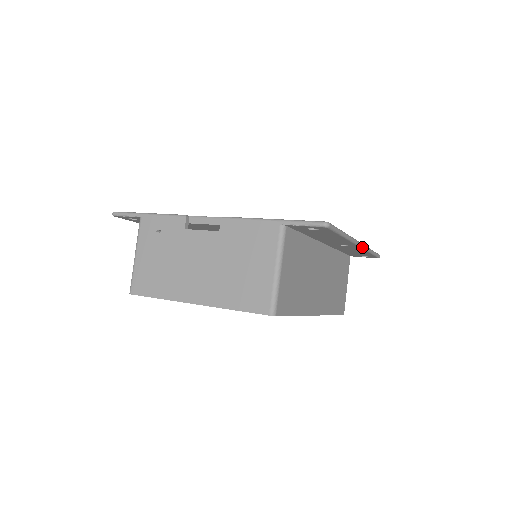
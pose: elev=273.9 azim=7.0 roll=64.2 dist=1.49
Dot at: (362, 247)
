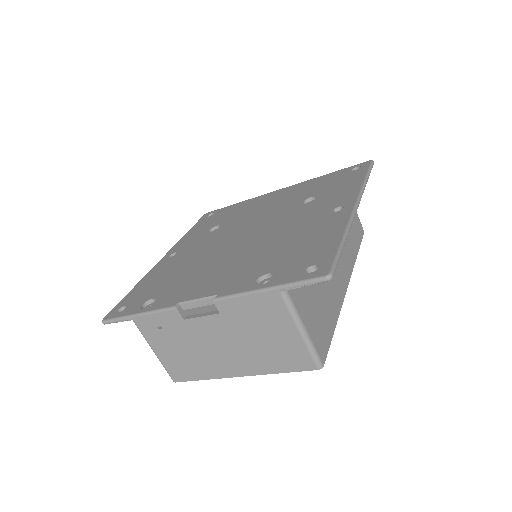
Dot at: (359, 202)
